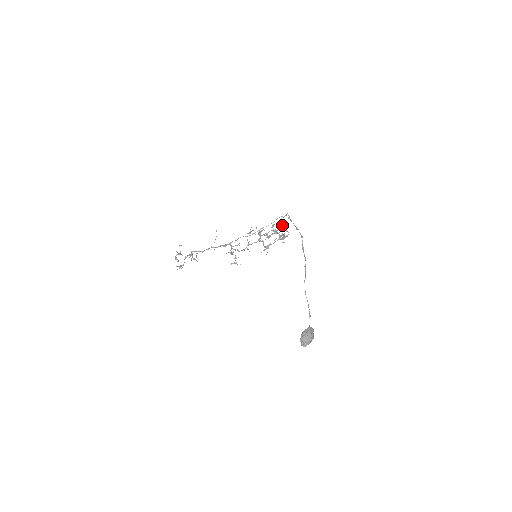
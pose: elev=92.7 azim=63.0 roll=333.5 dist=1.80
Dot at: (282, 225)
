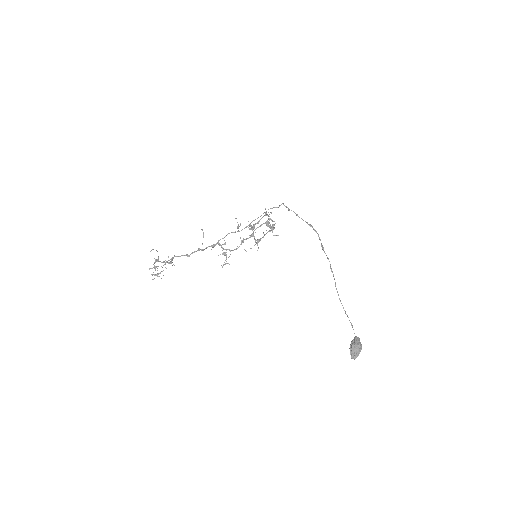
Dot at: (265, 214)
